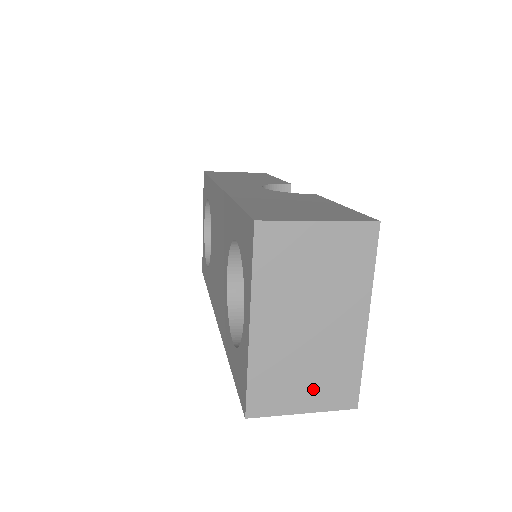
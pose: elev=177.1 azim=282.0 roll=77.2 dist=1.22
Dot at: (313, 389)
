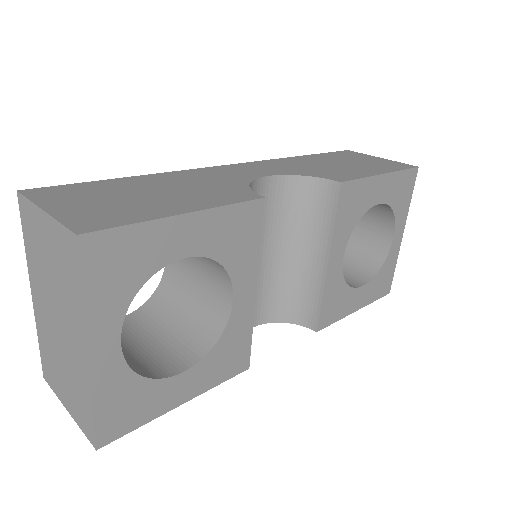
Dot at: (69, 393)
